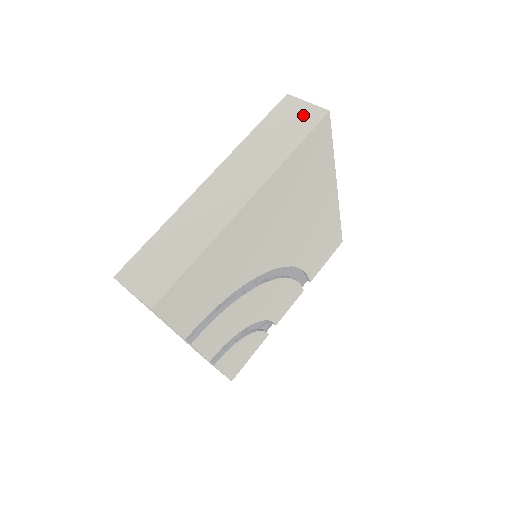
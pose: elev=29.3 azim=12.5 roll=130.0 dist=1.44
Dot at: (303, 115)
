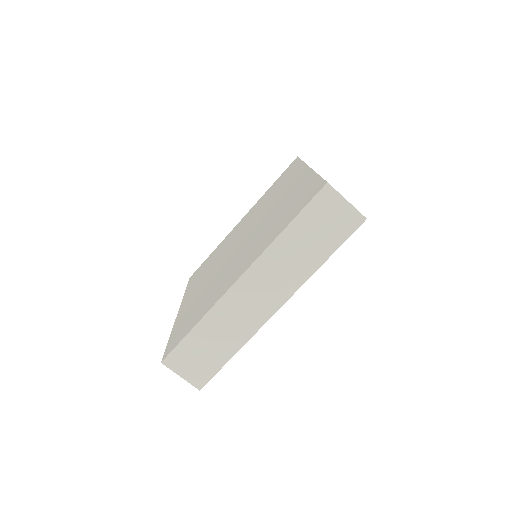
Dot at: (340, 219)
